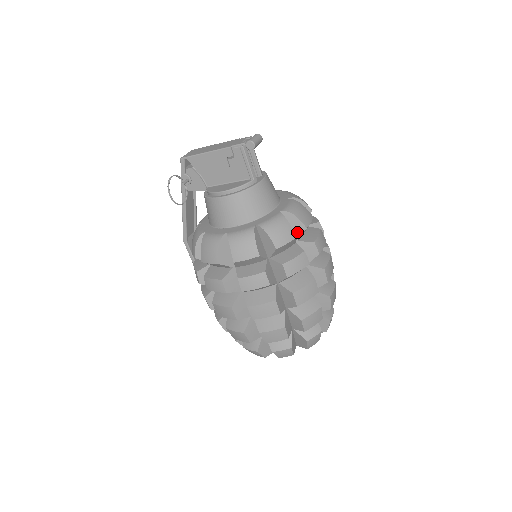
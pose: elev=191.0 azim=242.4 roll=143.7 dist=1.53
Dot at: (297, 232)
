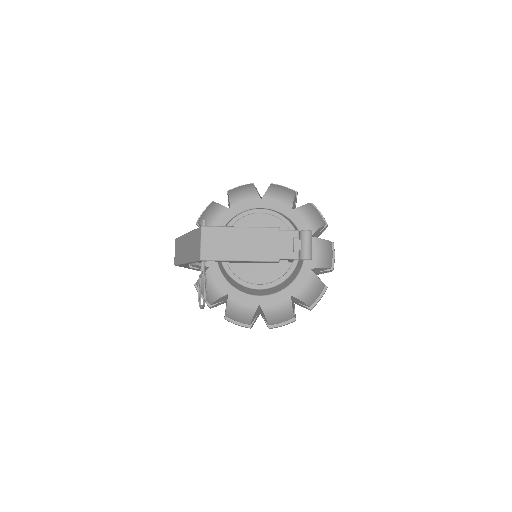
Dot at: occluded
